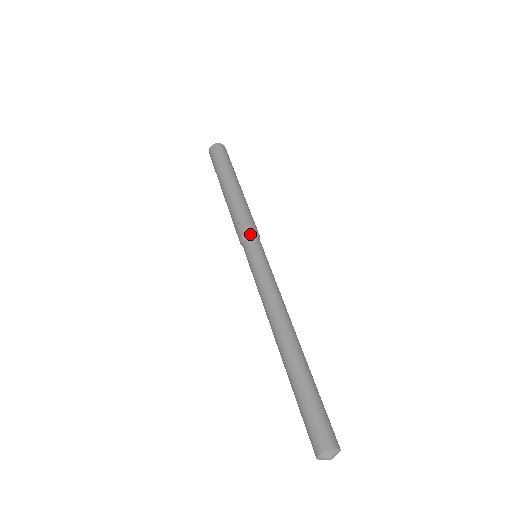
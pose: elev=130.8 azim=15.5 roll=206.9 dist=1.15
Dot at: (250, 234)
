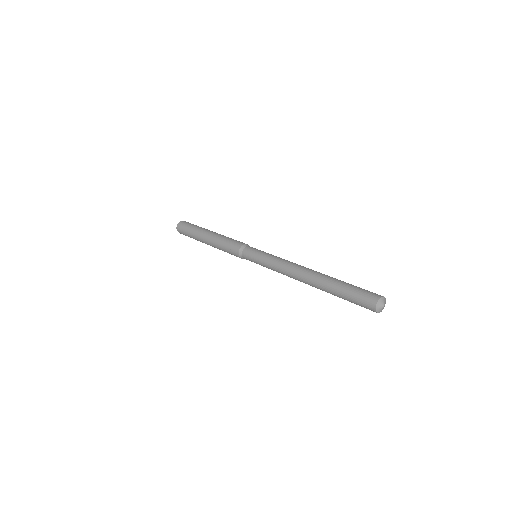
Dot at: (241, 249)
